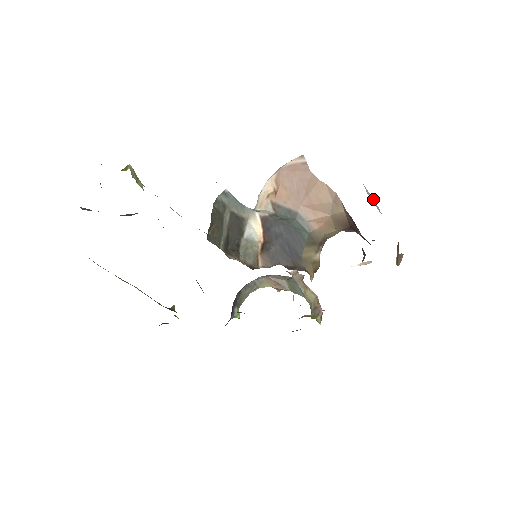
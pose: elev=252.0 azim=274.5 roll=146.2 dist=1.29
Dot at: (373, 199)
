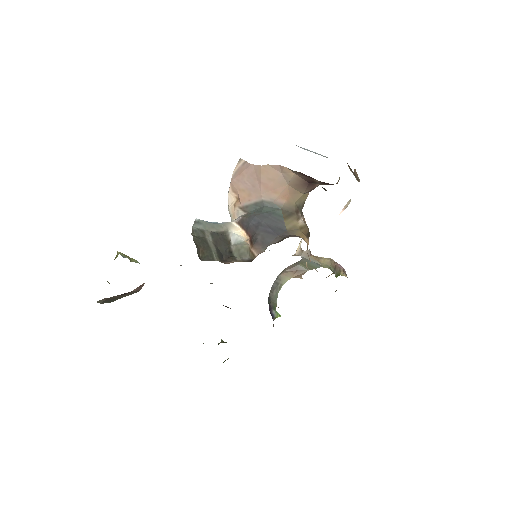
Dot at: (314, 152)
